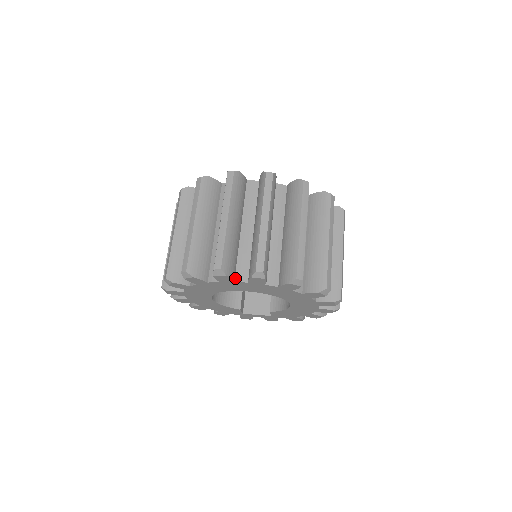
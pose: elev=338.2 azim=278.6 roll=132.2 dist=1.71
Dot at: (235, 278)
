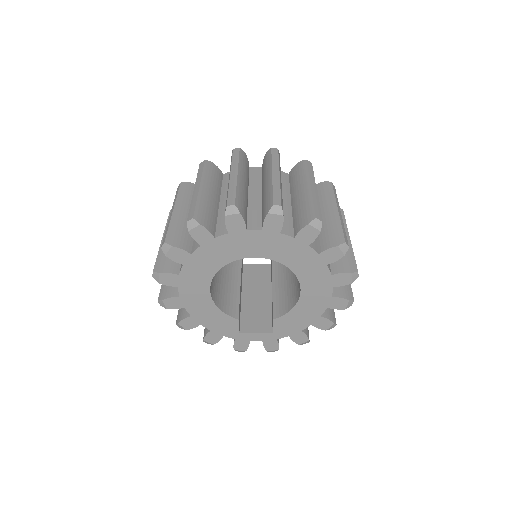
Dot at: (247, 227)
